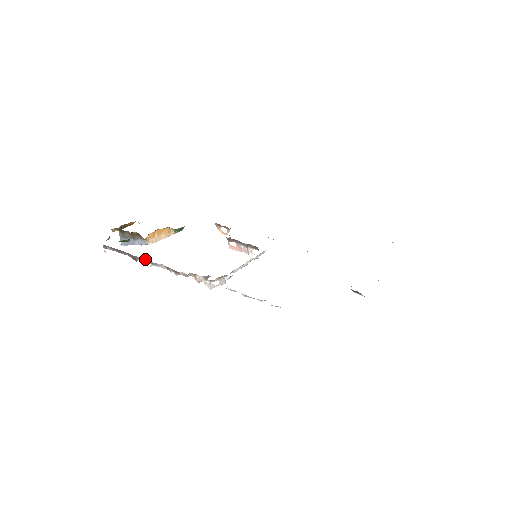
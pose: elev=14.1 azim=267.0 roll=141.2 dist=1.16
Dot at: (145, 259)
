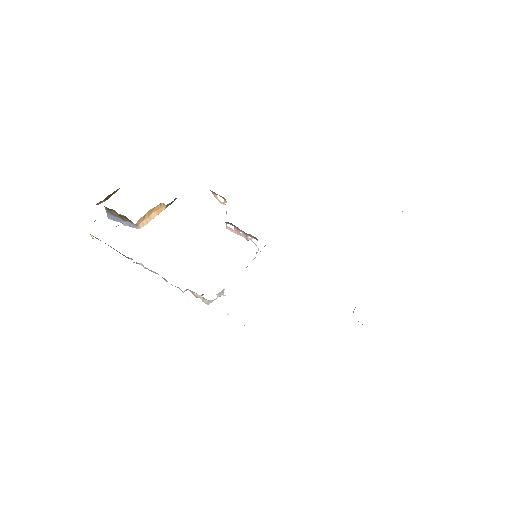
Dot at: (138, 263)
